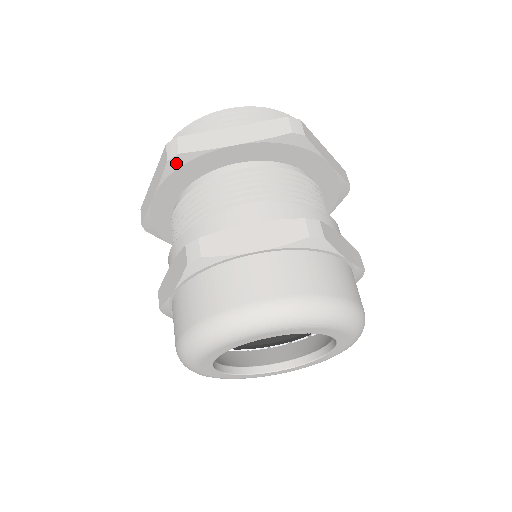
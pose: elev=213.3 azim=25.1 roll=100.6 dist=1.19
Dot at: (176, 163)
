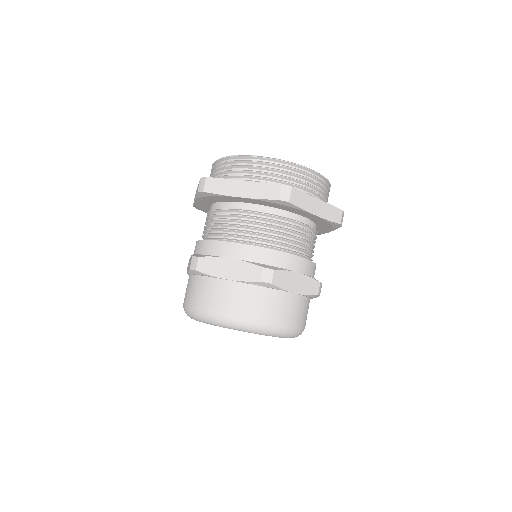
Dot at: (280, 202)
